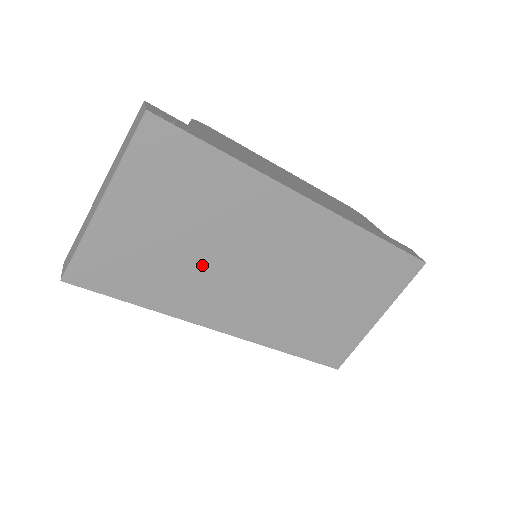
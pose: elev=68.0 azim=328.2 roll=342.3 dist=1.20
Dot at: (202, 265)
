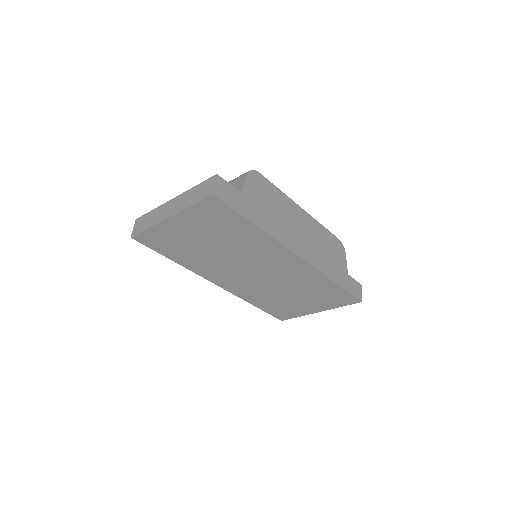
Dot at: (217, 258)
